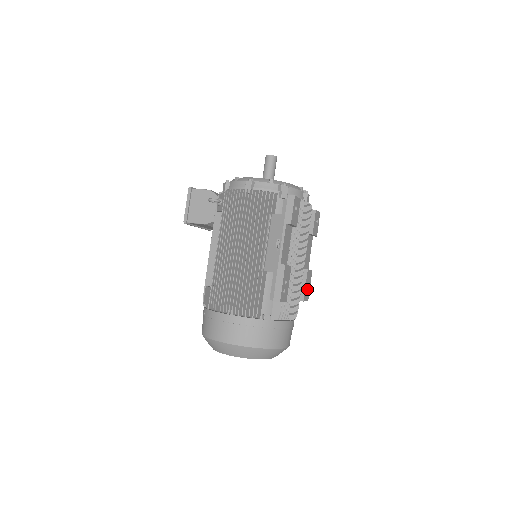
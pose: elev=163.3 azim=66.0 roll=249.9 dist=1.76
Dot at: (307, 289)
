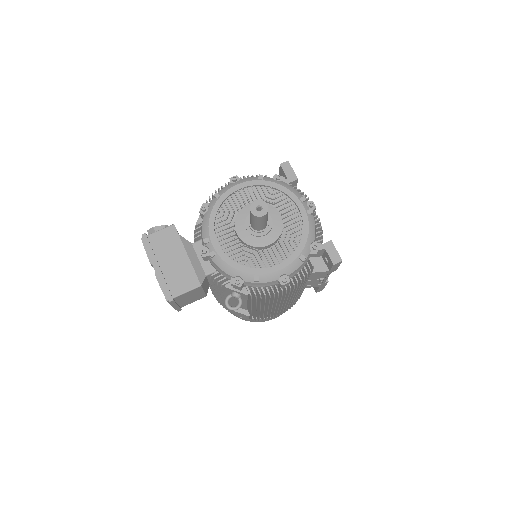
Dot at: occluded
